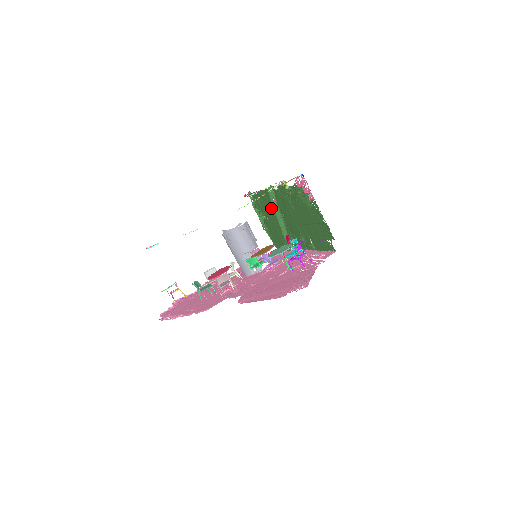
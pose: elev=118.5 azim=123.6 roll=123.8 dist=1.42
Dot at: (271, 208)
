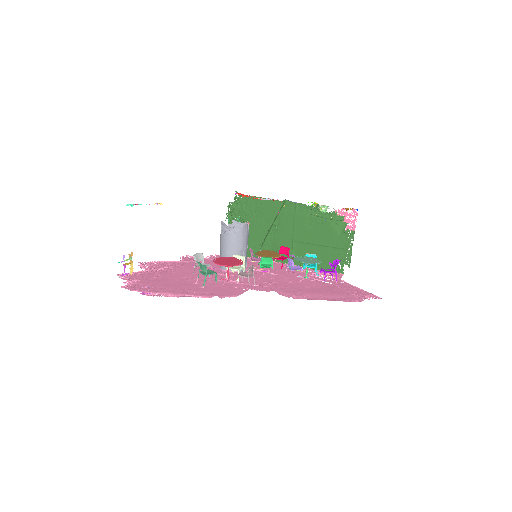
Dot at: (269, 217)
